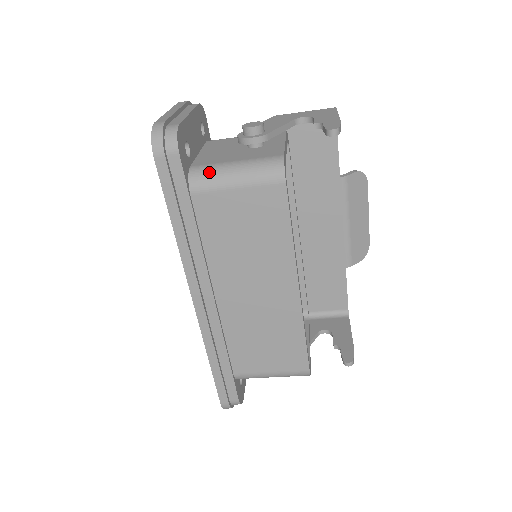
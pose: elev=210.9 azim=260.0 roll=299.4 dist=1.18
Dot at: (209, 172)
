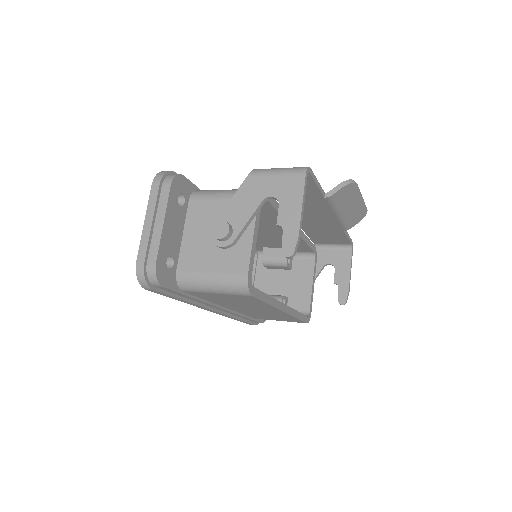
Dot at: (191, 282)
